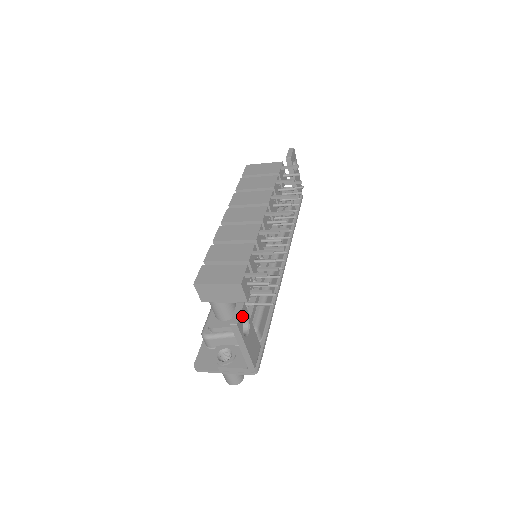
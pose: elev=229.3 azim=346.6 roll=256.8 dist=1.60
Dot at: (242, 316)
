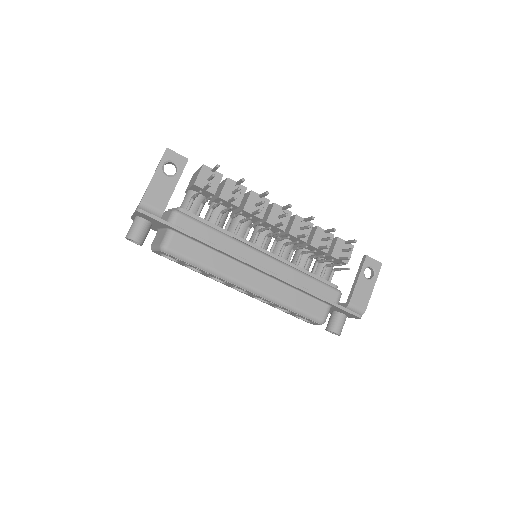
Dot at: (177, 158)
